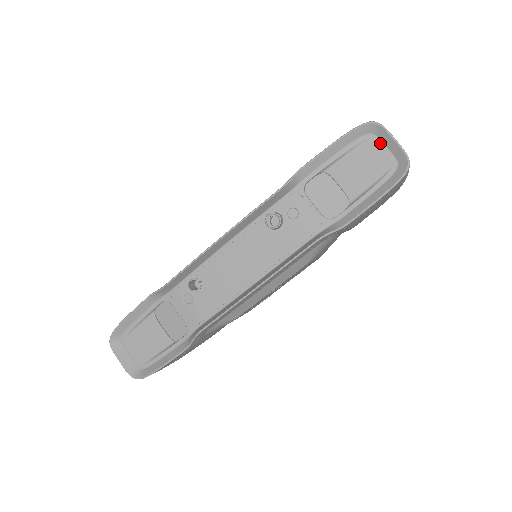
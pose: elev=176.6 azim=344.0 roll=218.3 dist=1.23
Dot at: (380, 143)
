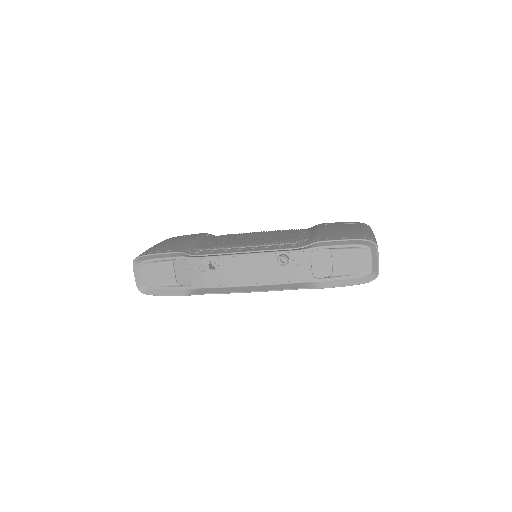
Dot at: (370, 255)
